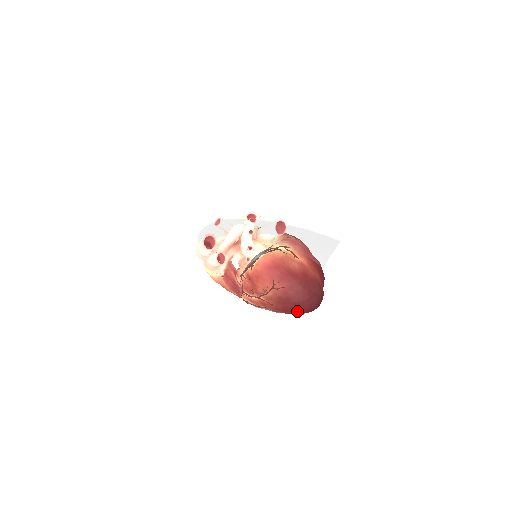
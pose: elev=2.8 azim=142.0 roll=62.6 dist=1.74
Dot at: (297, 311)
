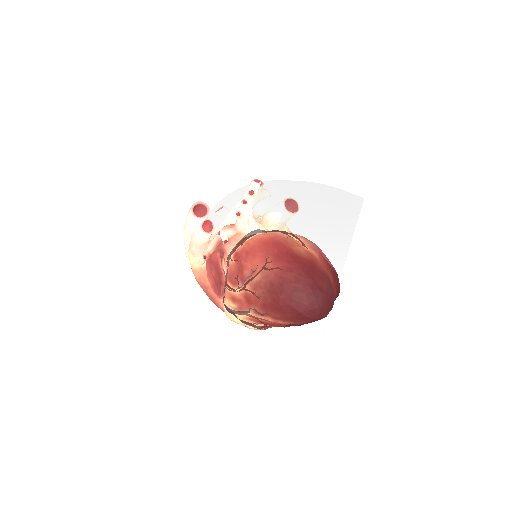
Dot at: (291, 309)
